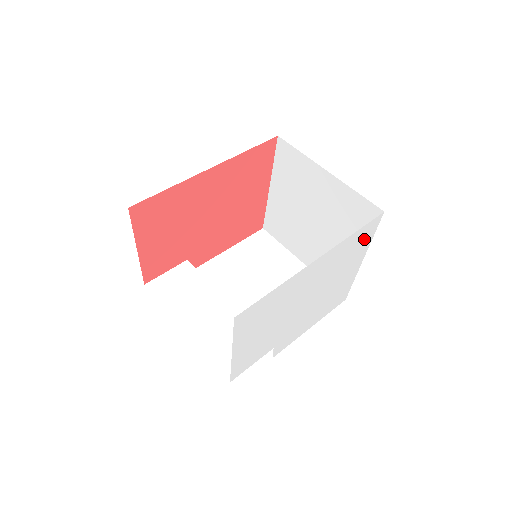
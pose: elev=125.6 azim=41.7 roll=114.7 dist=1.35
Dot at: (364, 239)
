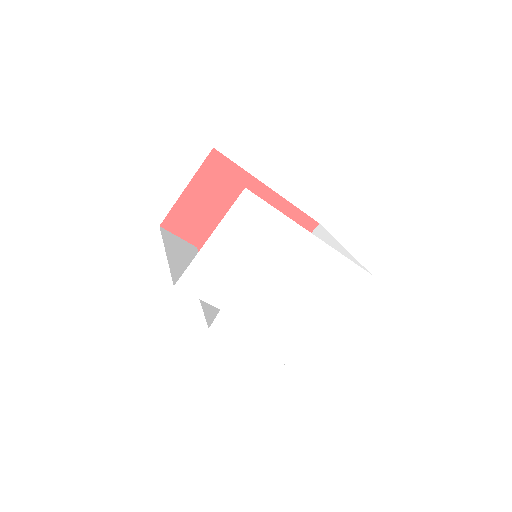
Dot at: (346, 286)
